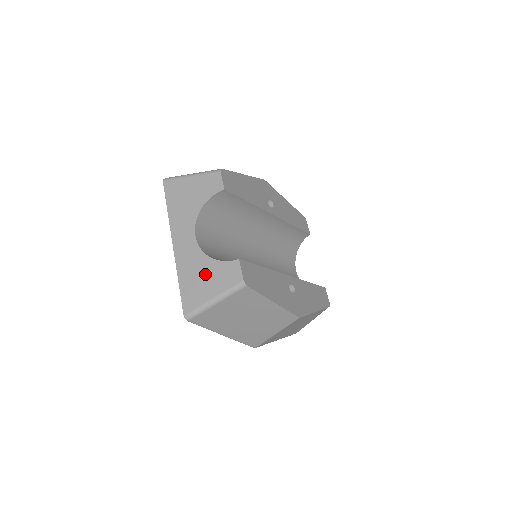
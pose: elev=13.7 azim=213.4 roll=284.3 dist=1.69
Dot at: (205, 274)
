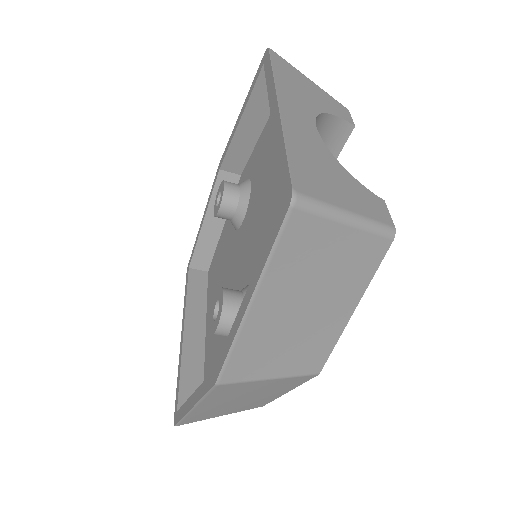
Dot at: (334, 173)
